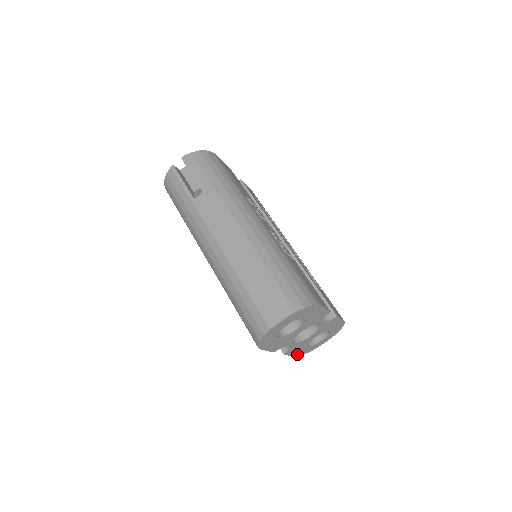
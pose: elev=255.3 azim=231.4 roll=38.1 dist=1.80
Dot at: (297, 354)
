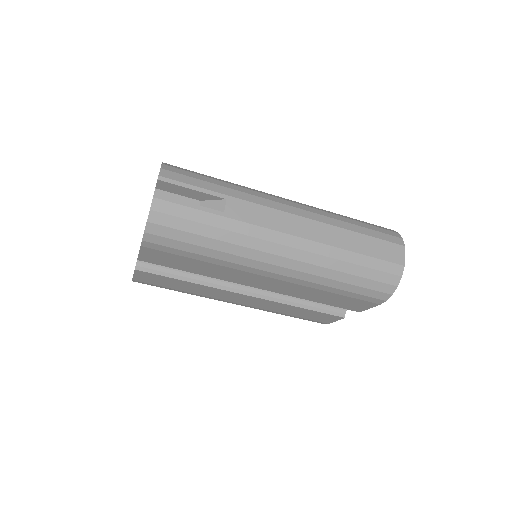
Dot at: occluded
